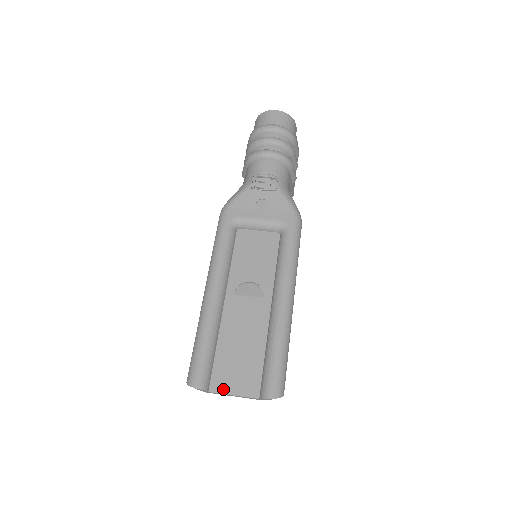
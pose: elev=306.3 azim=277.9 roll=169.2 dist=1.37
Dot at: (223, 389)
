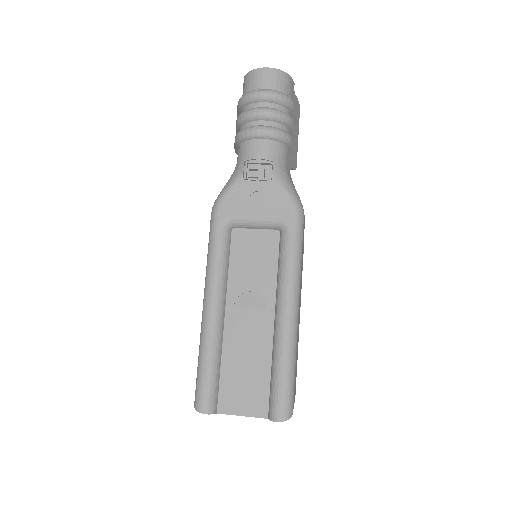
Dot at: (231, 410)
